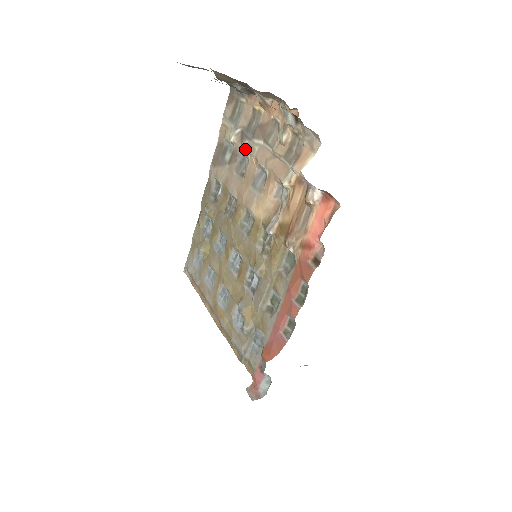
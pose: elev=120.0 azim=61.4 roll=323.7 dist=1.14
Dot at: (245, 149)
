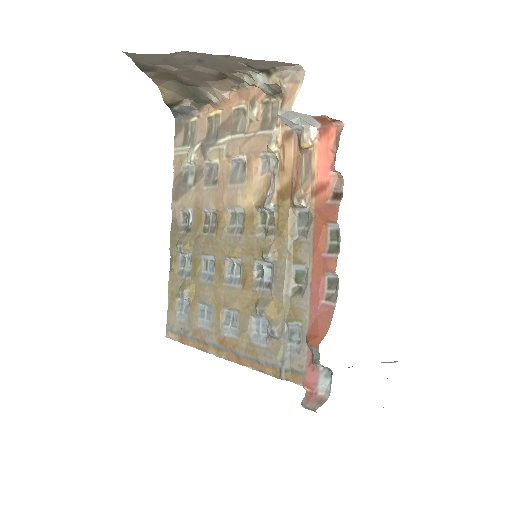
Dot at: (211, 156)
